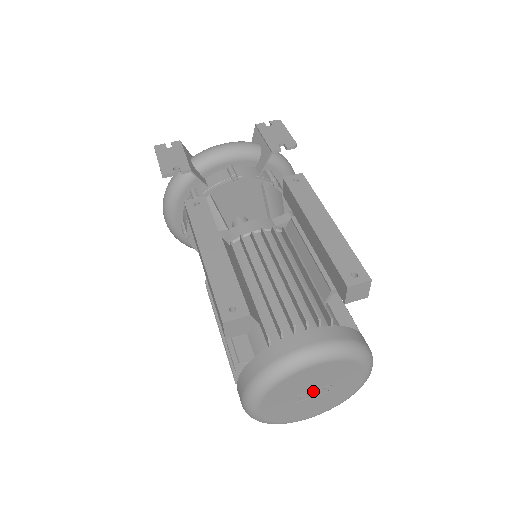
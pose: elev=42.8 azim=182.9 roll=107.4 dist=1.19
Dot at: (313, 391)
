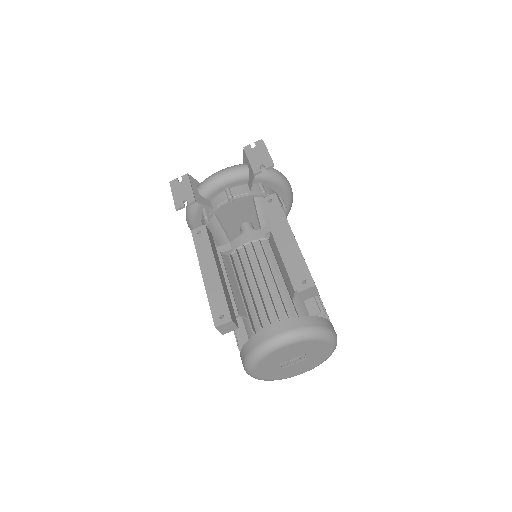
Dot at: (293, 360)
